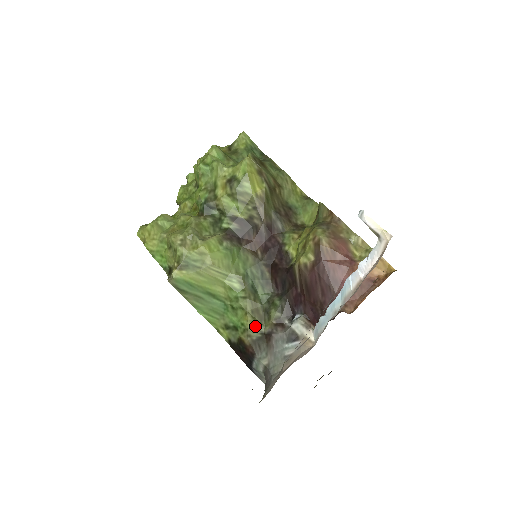
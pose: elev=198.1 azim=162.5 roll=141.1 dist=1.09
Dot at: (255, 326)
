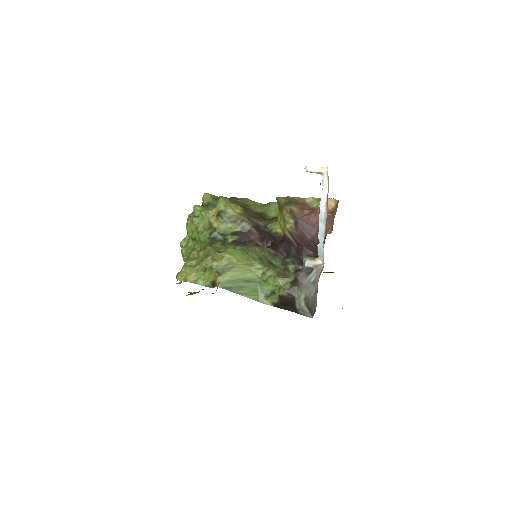
Dot at: (284, 281)
